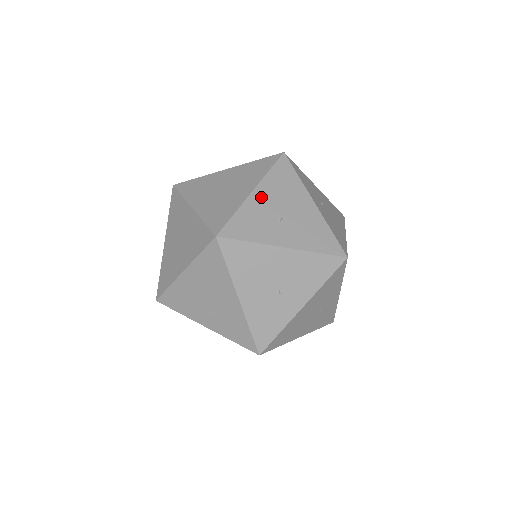
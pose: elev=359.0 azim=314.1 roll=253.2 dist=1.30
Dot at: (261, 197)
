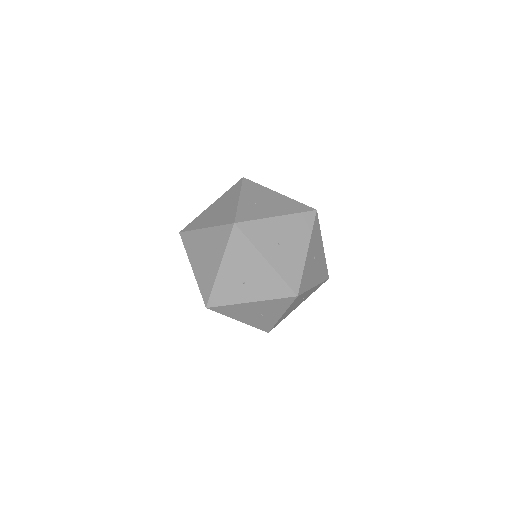
Dot at: (227, 270)
